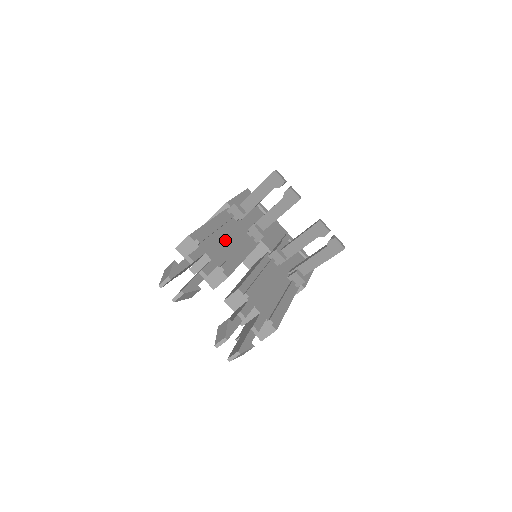
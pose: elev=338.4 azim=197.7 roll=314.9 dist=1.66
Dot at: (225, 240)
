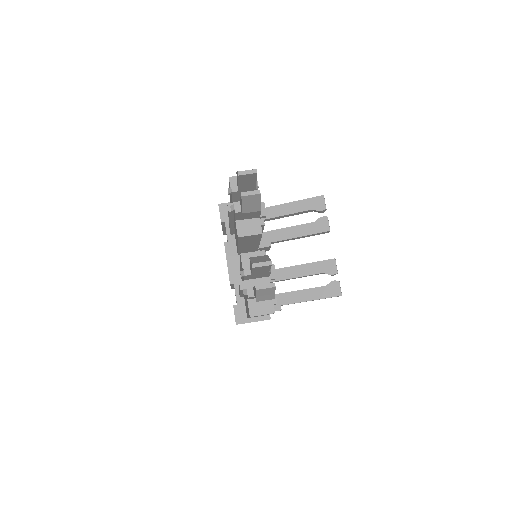
Dot at: occluded
